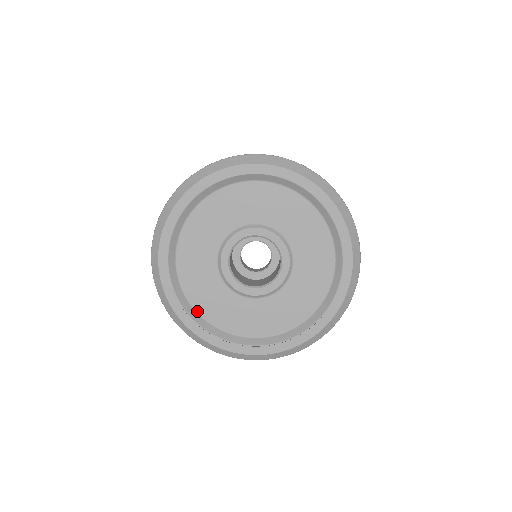
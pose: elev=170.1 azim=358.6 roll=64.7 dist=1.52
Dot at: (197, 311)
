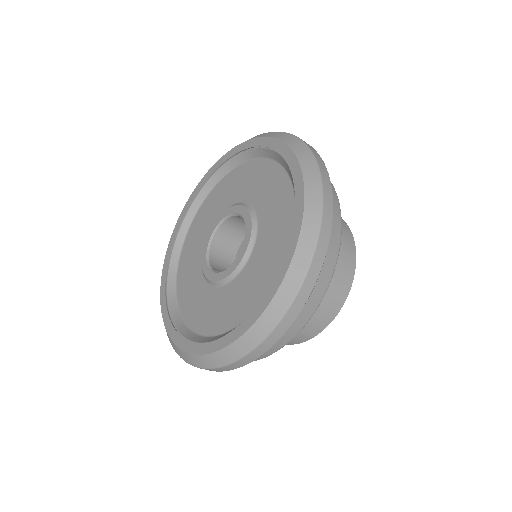
Dot at: (180, 258)
